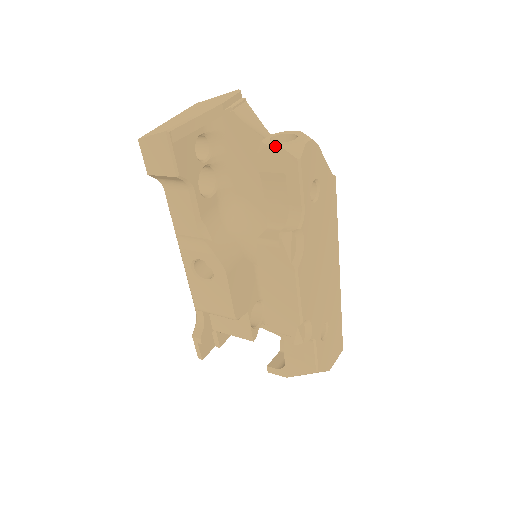
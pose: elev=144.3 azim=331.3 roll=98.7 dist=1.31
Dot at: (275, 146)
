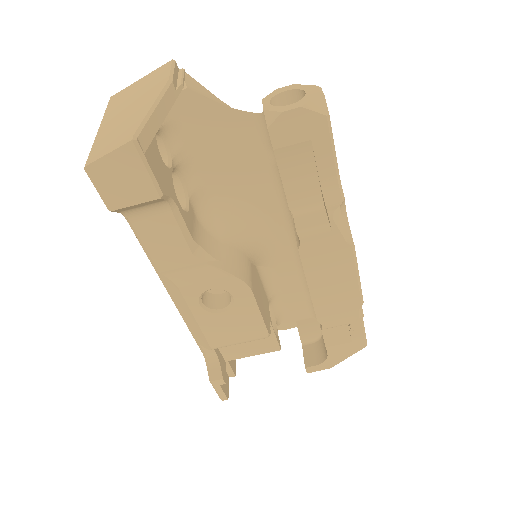
Dot at: (294, 109)
